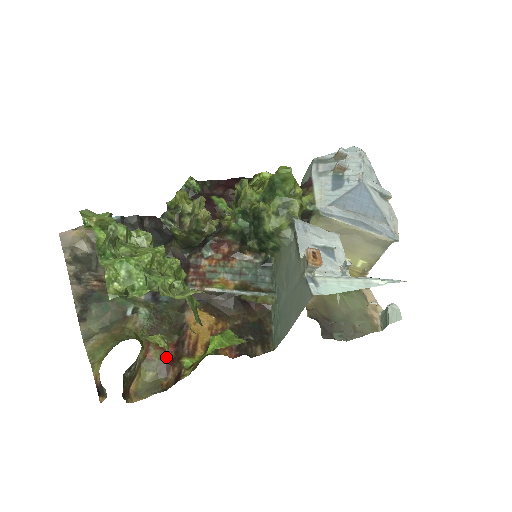
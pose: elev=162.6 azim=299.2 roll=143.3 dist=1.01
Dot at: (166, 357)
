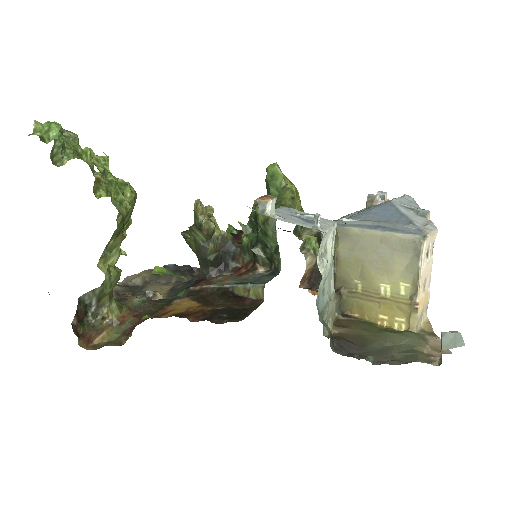
Dot at: (103, 268)
